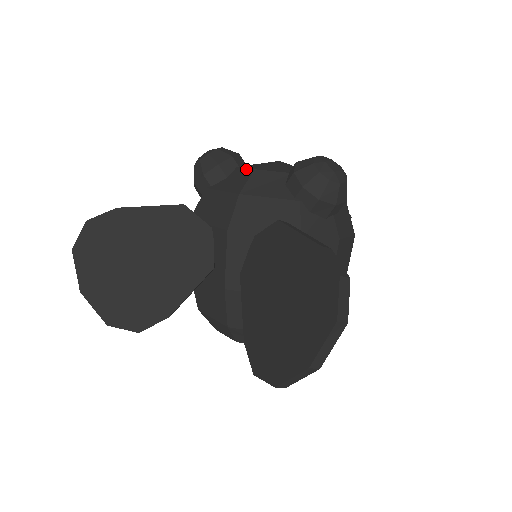
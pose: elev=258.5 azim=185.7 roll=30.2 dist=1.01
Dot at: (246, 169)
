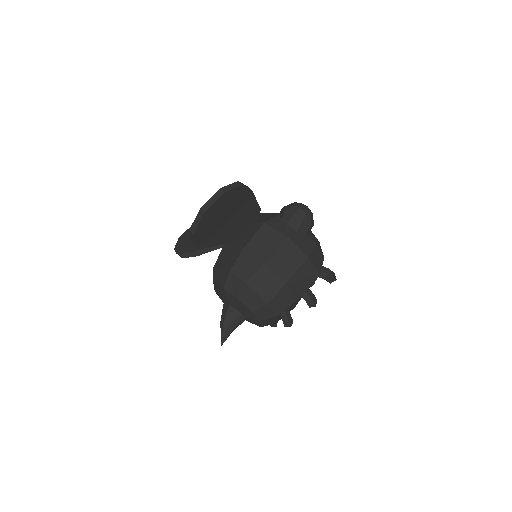
Dot at: occluded
